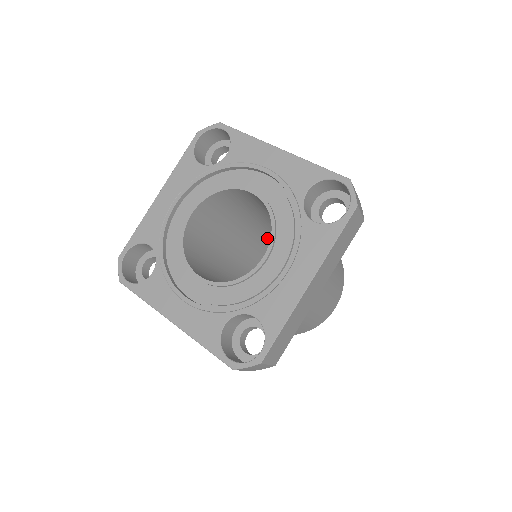
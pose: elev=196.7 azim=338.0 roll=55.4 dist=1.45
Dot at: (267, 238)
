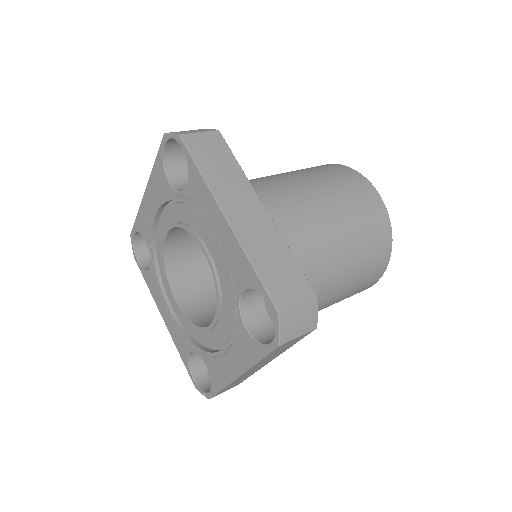
Dot at: occluded
